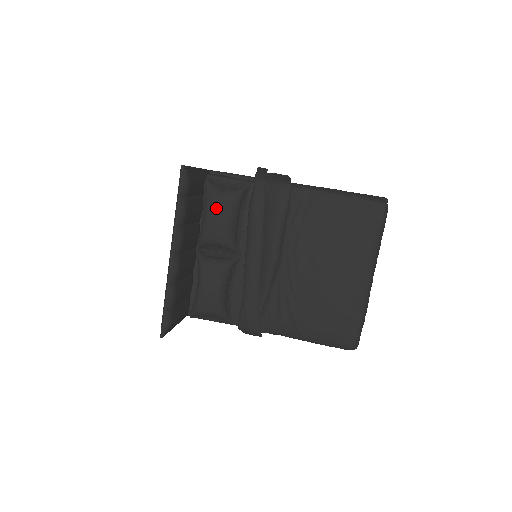
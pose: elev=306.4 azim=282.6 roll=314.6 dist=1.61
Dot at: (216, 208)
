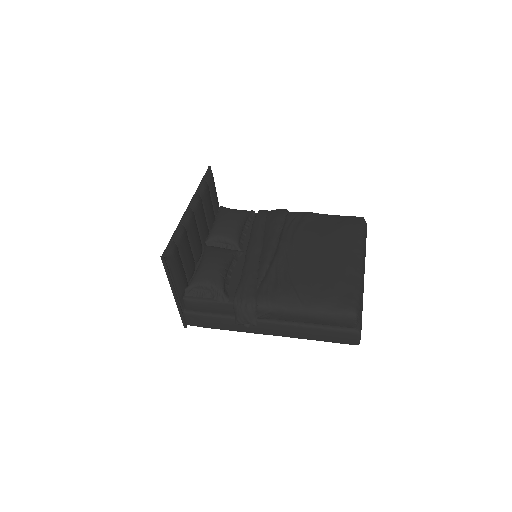
Dot at: (227, 215)
